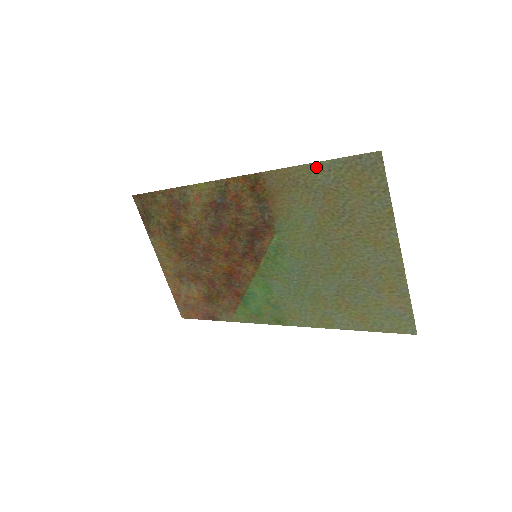
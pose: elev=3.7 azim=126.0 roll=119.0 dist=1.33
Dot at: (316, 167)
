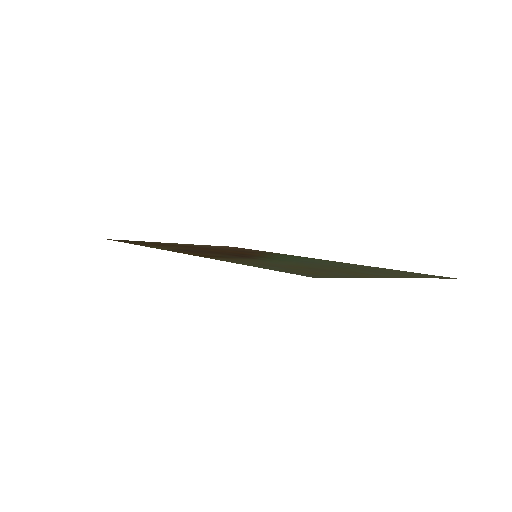
Dot at: (253, 266)
